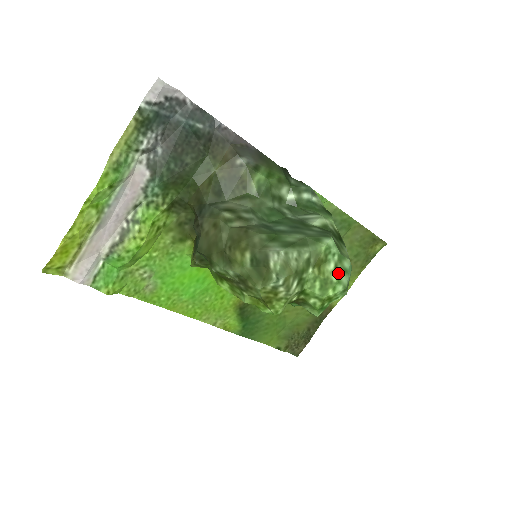
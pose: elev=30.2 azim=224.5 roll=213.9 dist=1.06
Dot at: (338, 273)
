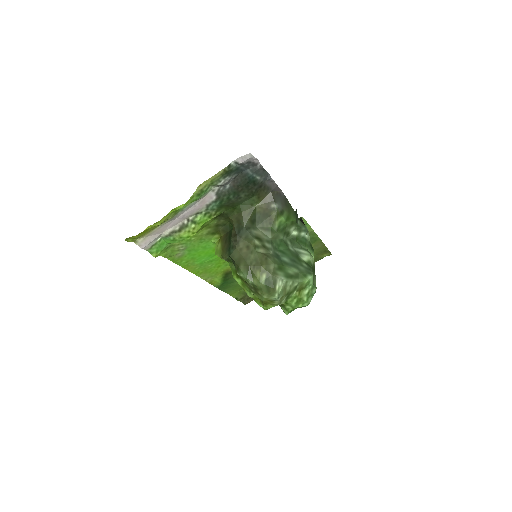
Dot at: (308, 296)
